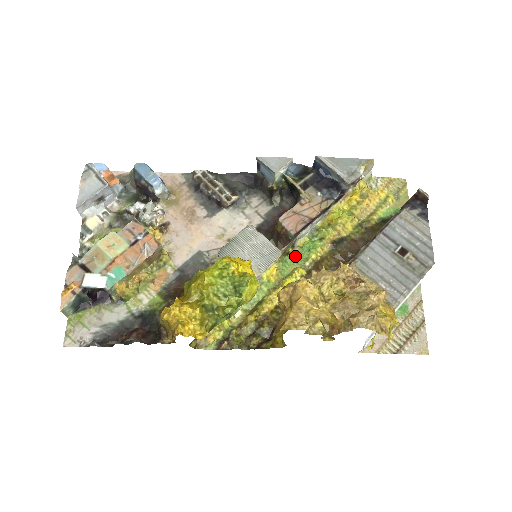
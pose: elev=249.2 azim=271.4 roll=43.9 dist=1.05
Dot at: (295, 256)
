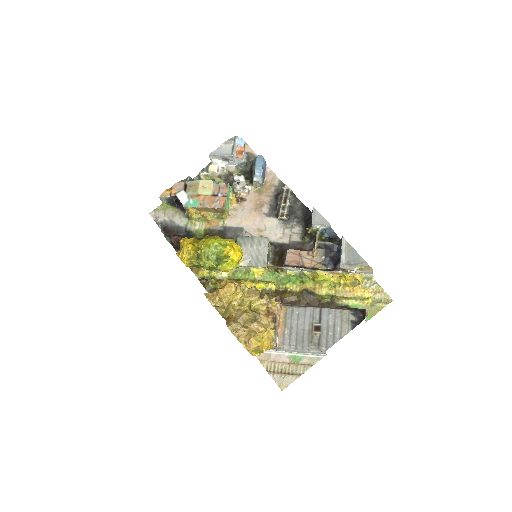
Dot at: (280, 276)
